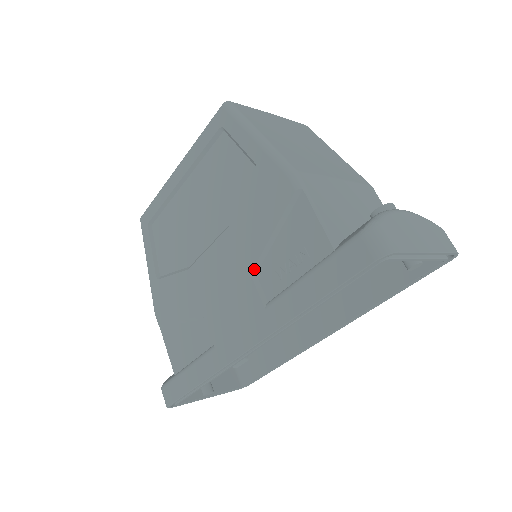
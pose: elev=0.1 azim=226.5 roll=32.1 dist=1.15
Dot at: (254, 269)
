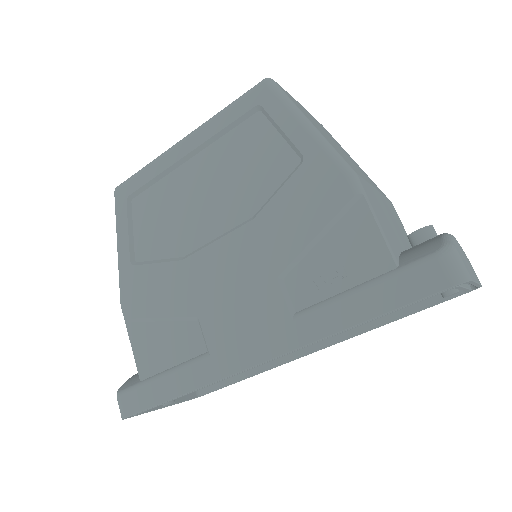
Dot at: (282, 273)
